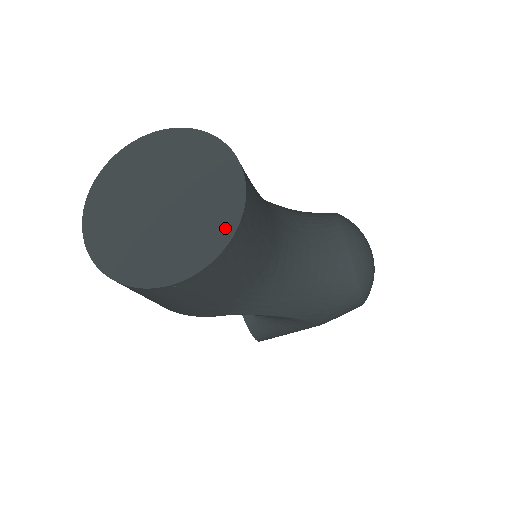
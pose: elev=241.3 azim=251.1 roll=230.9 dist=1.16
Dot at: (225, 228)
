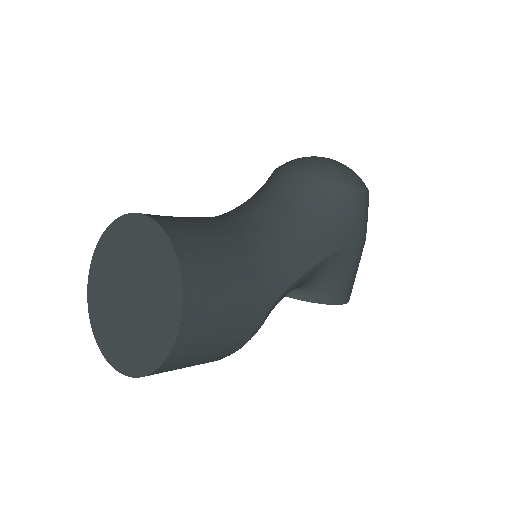
Dot at: (167, 254)
